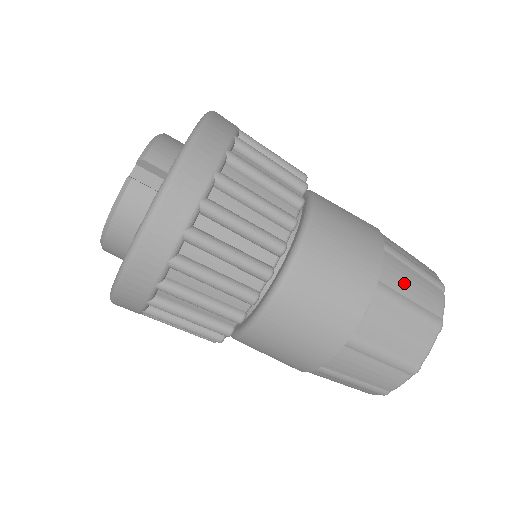
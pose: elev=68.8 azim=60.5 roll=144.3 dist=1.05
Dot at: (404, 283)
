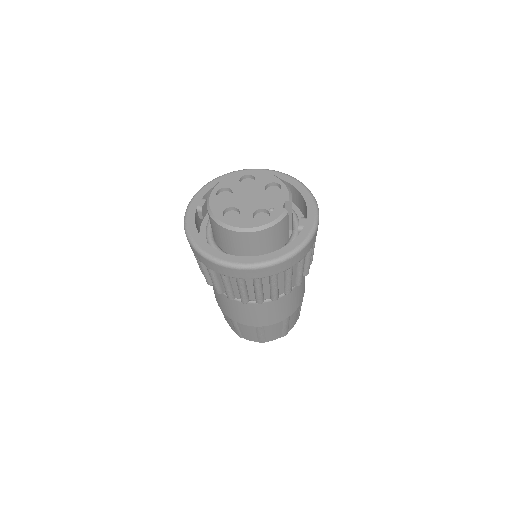
Dot at: occluded
